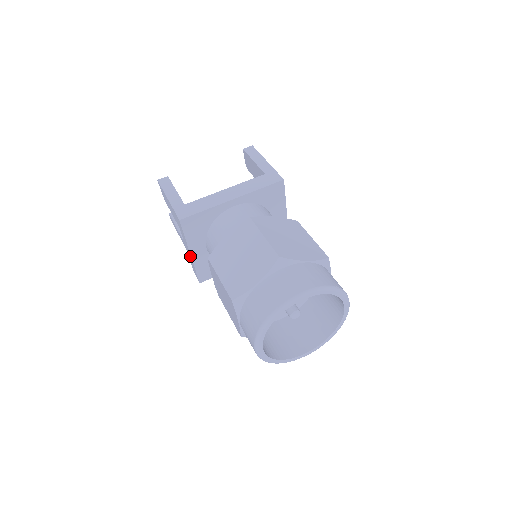
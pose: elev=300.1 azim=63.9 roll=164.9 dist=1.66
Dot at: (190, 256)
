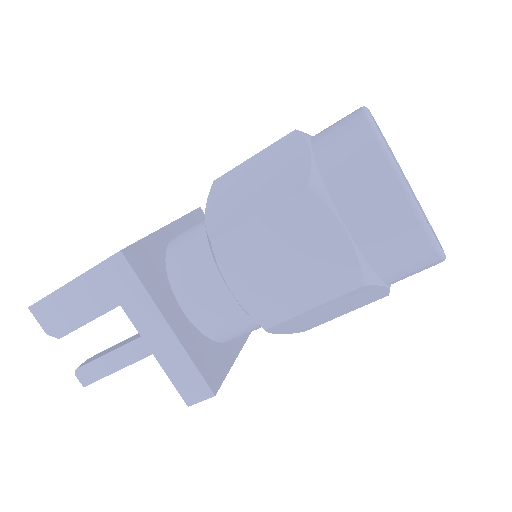
Dot at: (169, 339)
